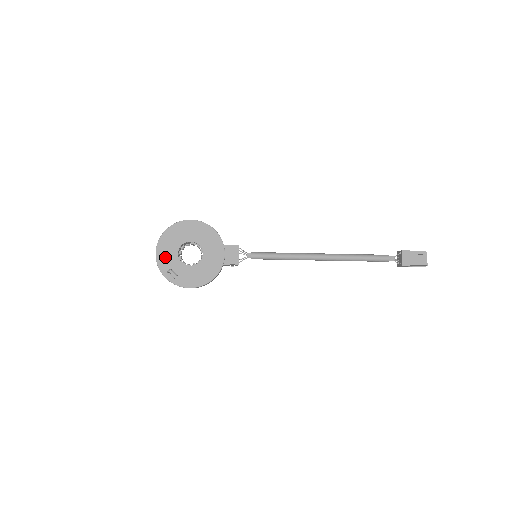
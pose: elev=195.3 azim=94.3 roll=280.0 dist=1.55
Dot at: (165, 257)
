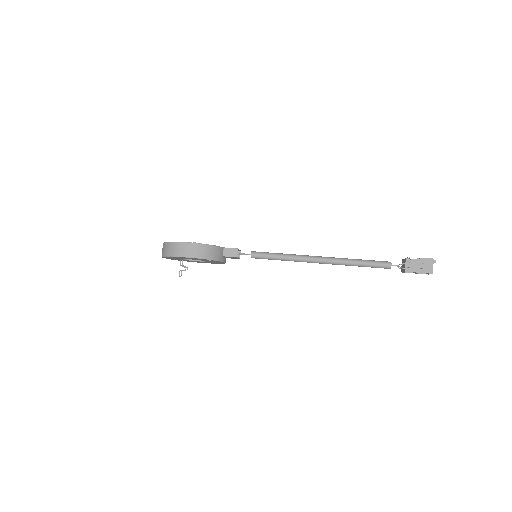
Dot at: occluded
